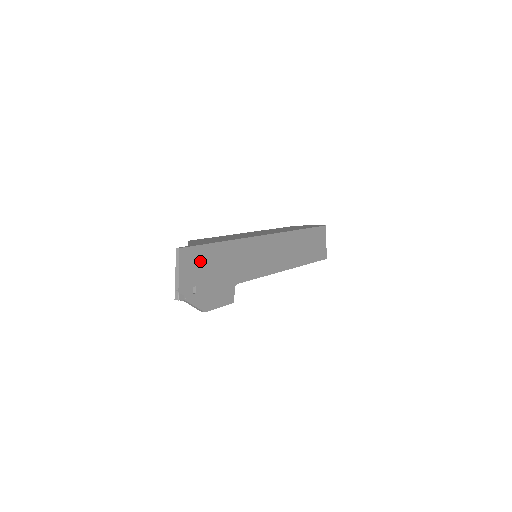
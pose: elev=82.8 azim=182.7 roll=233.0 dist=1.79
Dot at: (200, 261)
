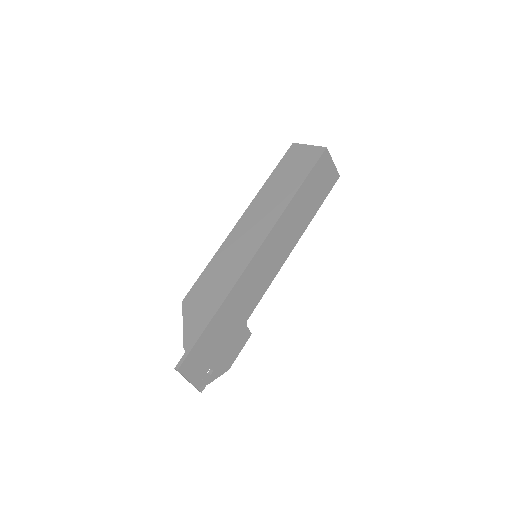
Dot at: (202, 353)
